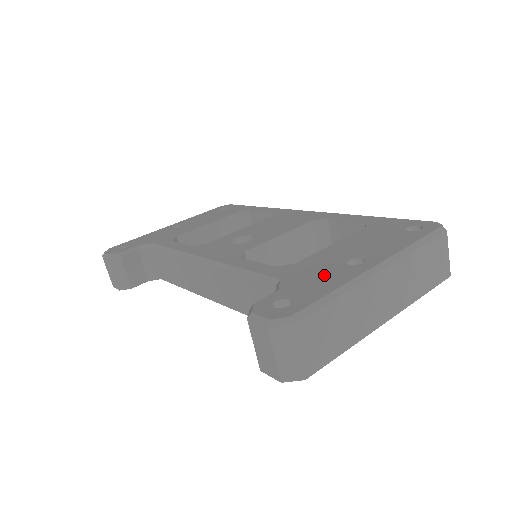
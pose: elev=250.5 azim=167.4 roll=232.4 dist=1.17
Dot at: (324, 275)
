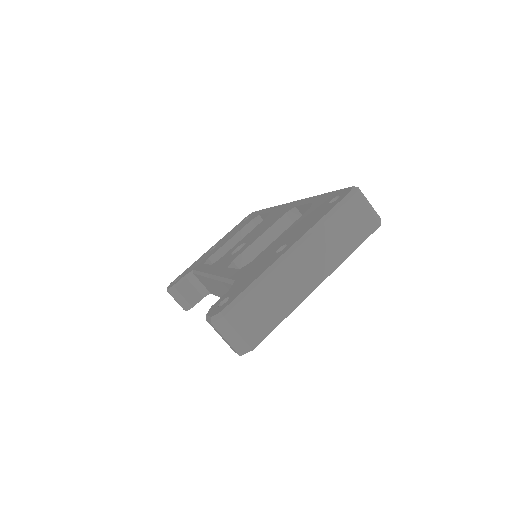
Dot at: (258, 268)
